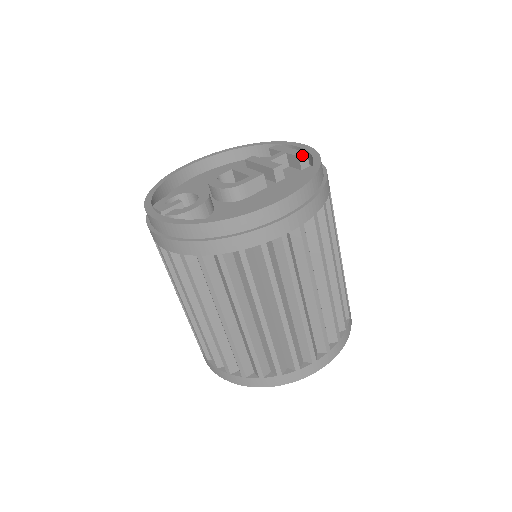
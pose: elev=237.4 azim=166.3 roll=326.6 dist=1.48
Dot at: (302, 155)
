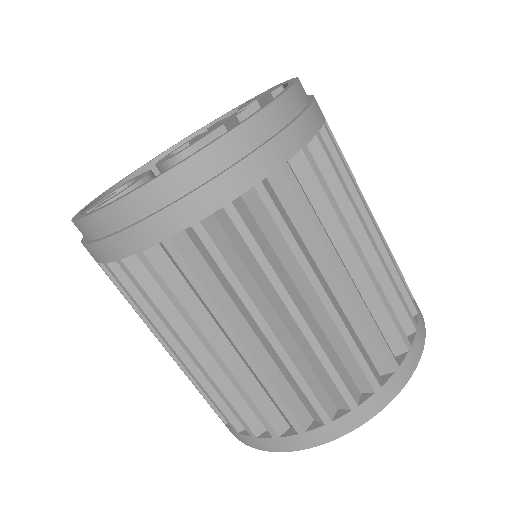
Dot at: (275, 90)
